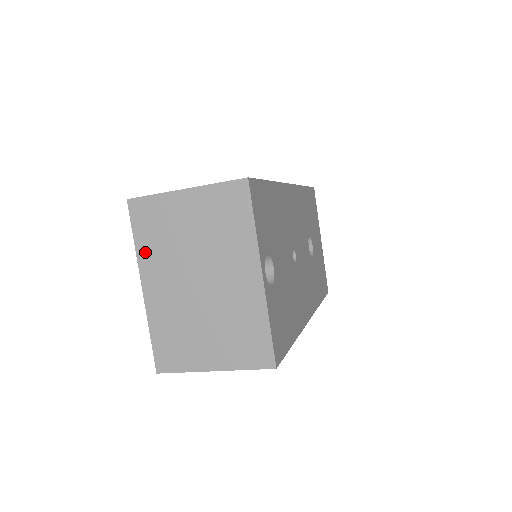
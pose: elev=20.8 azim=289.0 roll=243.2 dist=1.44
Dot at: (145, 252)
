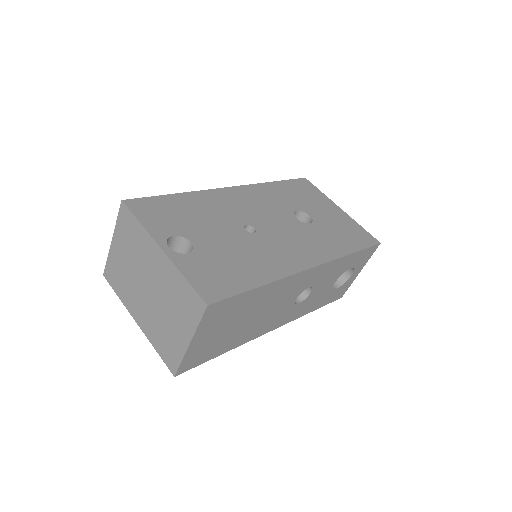
Dot at: (124, 298)
